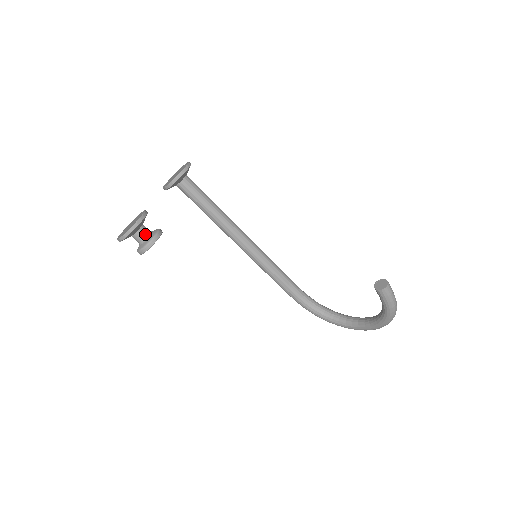
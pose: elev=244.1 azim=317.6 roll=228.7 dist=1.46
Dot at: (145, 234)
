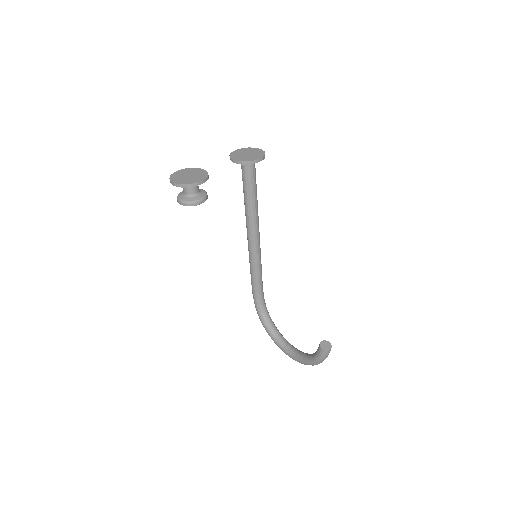
Dot at: (195, 192)
